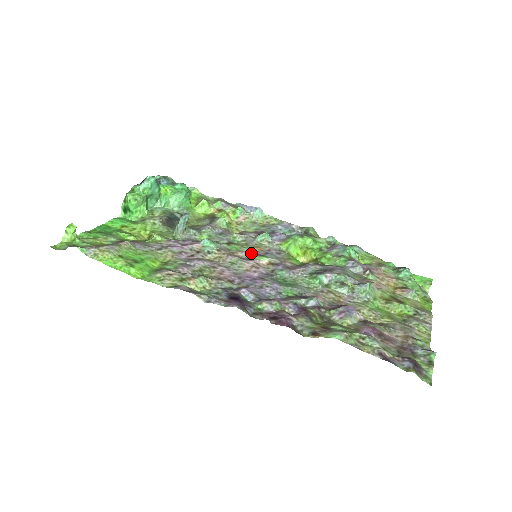
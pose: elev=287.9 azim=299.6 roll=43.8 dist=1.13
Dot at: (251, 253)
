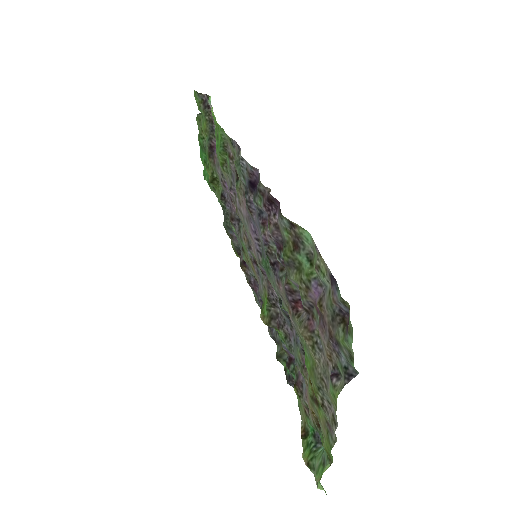
Dot at: (251, 257)
